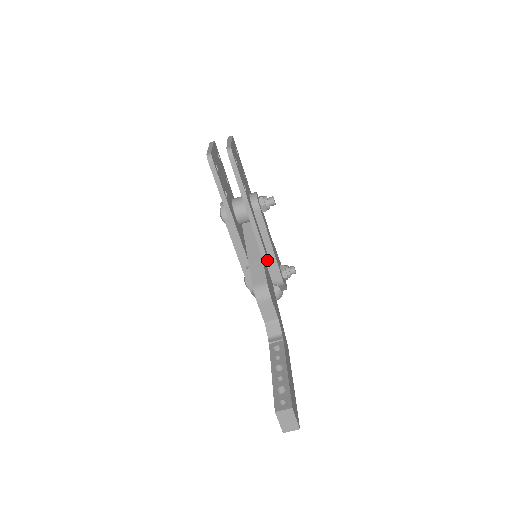
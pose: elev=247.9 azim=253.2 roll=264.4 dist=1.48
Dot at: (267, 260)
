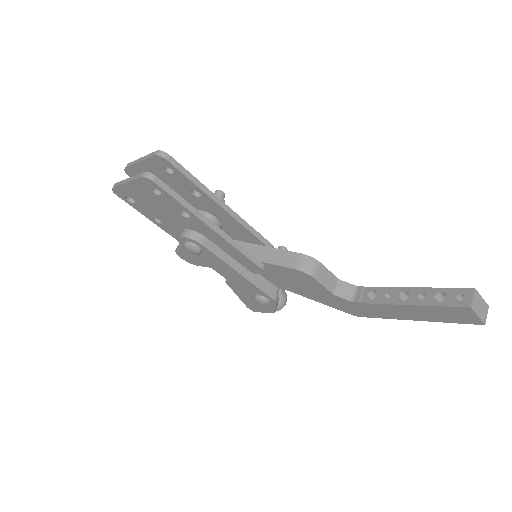
Dot at: (272, 245)
